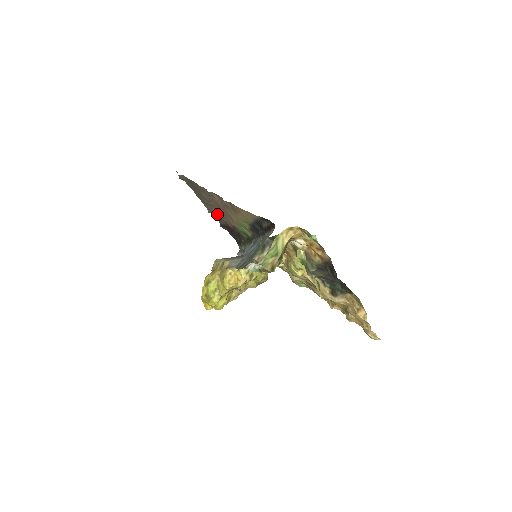
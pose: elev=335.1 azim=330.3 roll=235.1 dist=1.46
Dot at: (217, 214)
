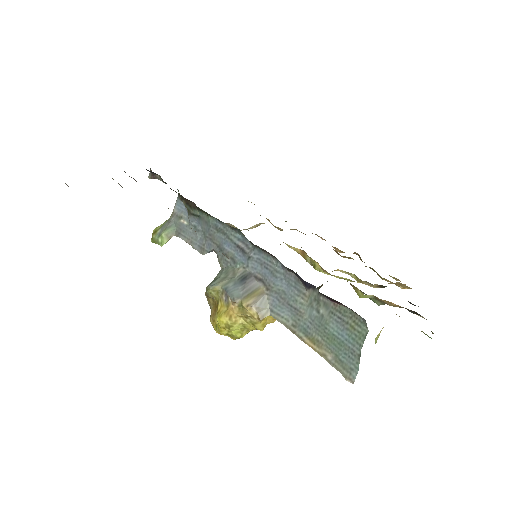
Dot at: occluded
